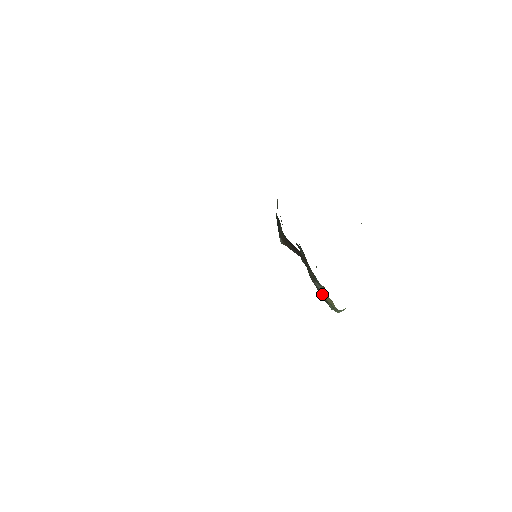
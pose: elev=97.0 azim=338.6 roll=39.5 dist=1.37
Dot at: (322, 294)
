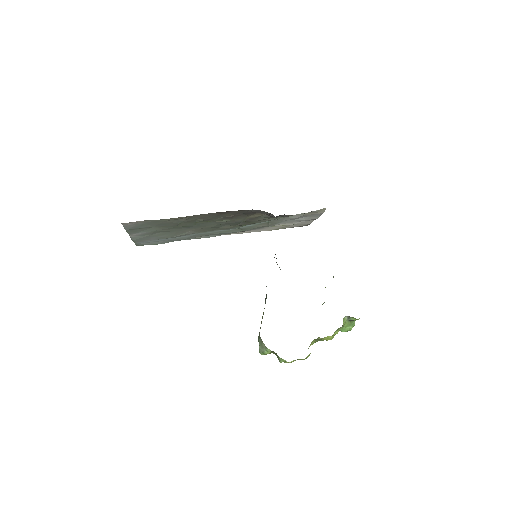
Dot at: occluded
